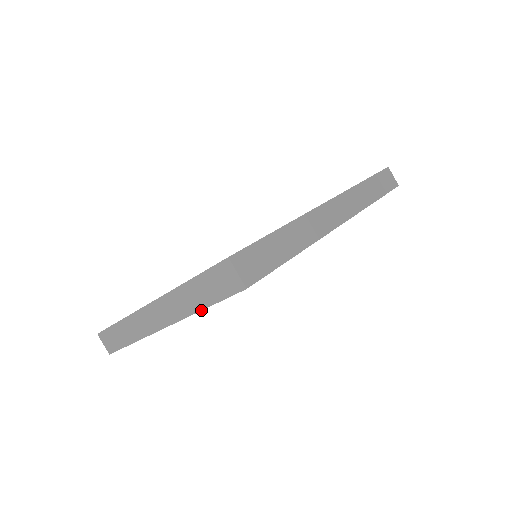
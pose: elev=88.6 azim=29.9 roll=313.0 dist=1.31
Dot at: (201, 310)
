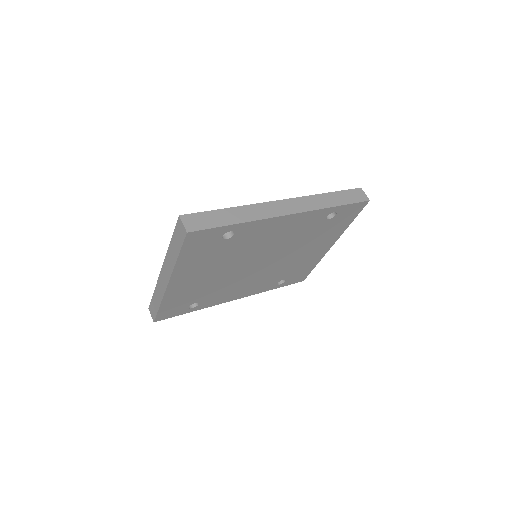
Dot at: (177, 259)
